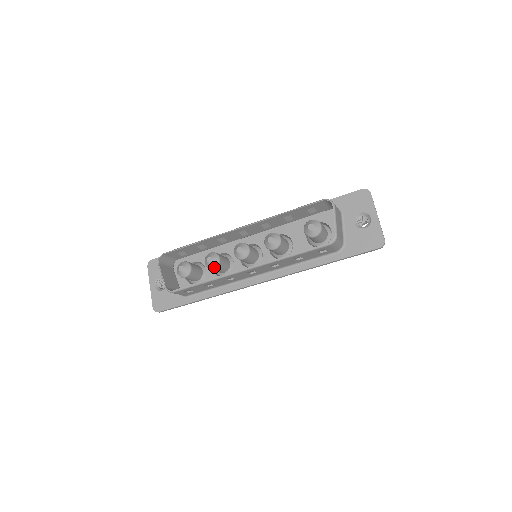
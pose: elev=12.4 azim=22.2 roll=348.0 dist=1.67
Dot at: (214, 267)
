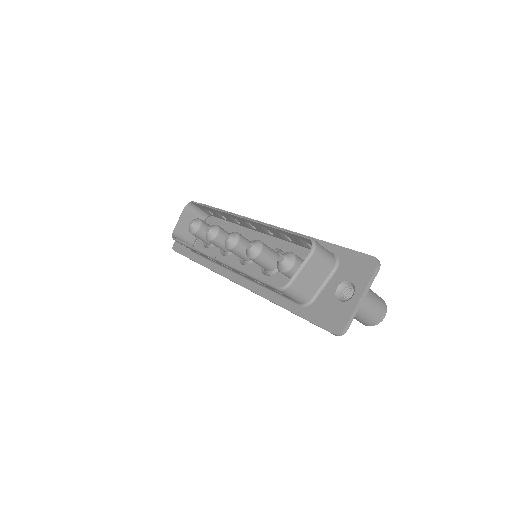
Dot at: (208, 240)
